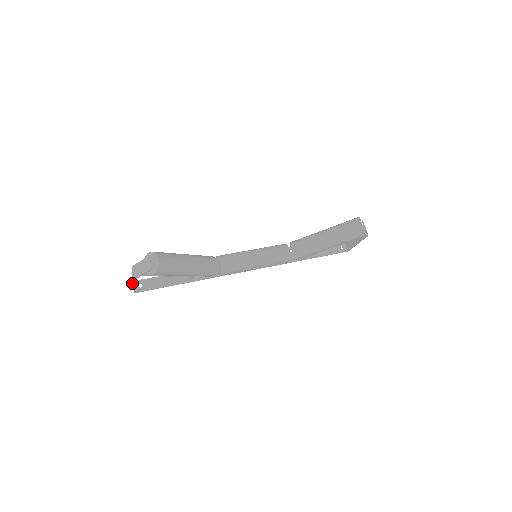
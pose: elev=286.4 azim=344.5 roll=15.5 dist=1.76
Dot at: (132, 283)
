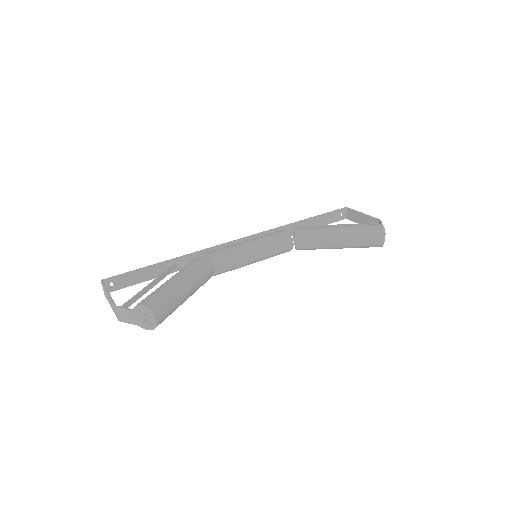
Dot at: occluded
